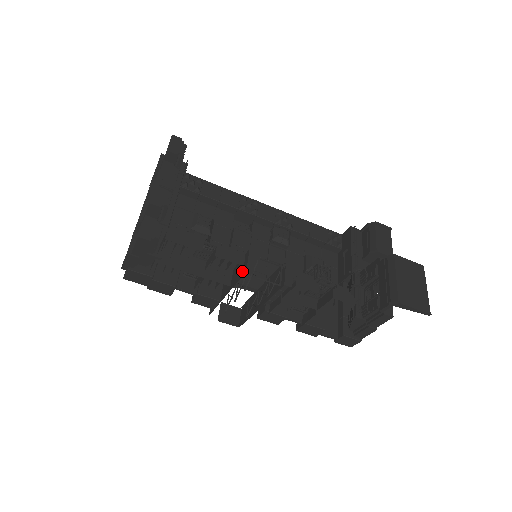
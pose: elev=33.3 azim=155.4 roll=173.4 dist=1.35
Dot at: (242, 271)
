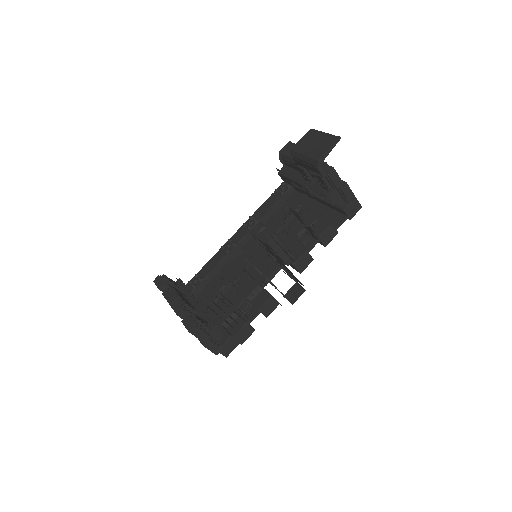
Dot at: occluded
